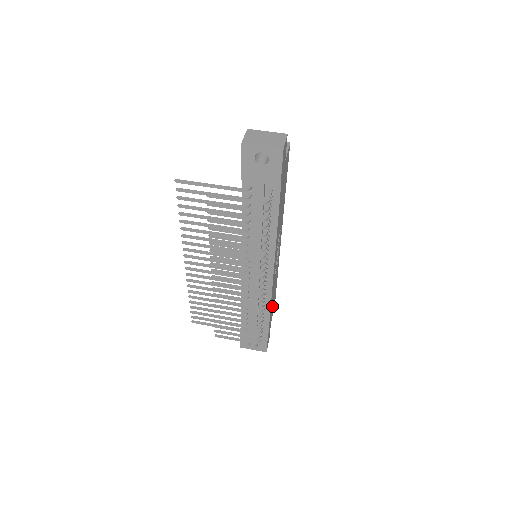
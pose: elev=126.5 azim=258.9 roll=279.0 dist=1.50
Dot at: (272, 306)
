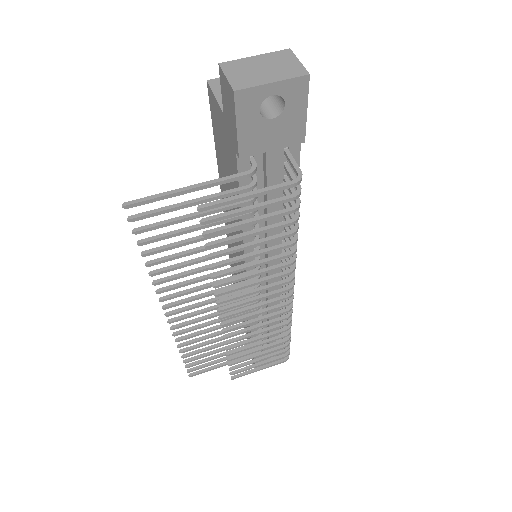
Dot at: occluded
